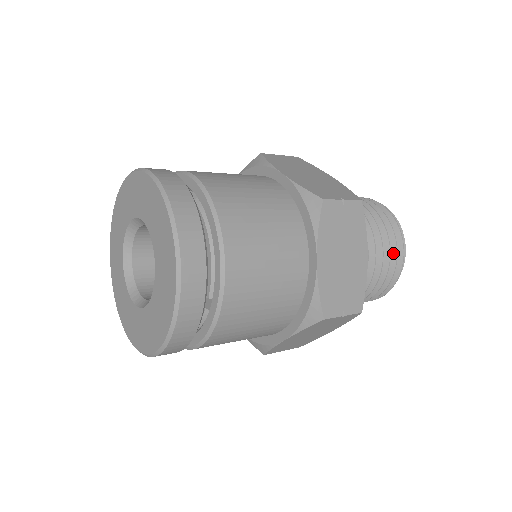
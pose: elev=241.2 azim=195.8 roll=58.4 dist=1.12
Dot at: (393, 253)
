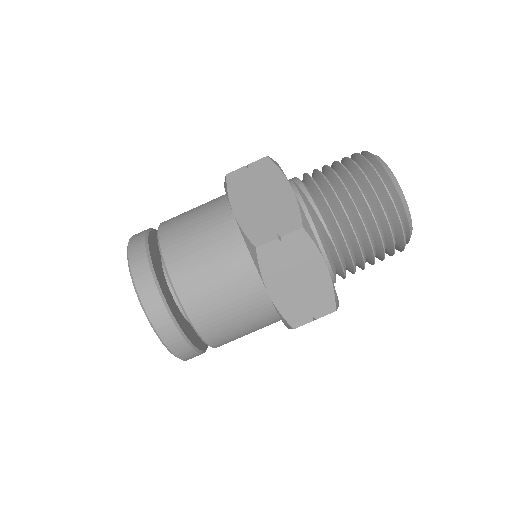
Dot at: (386, 227)
